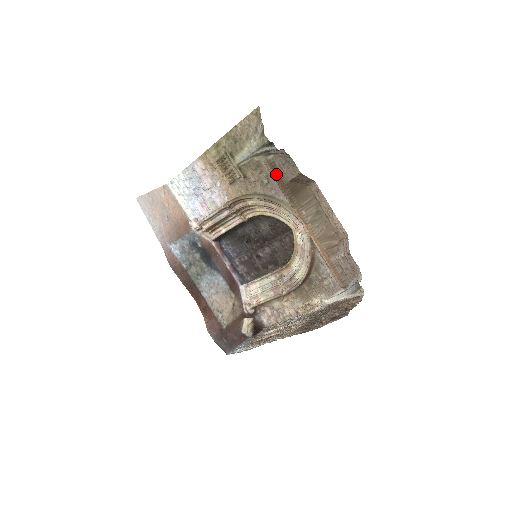
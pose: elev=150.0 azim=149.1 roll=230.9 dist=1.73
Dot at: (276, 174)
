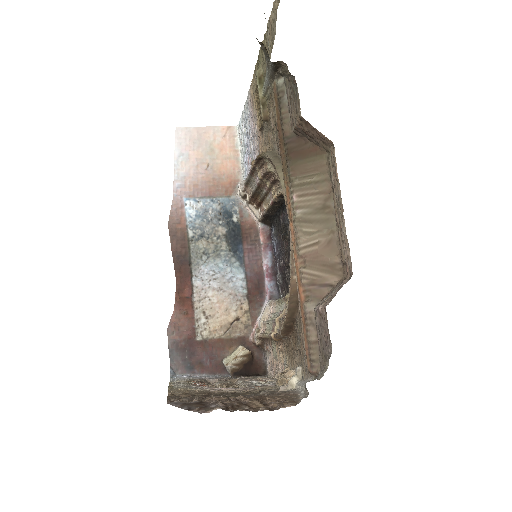
Dot at: (279, 115)
